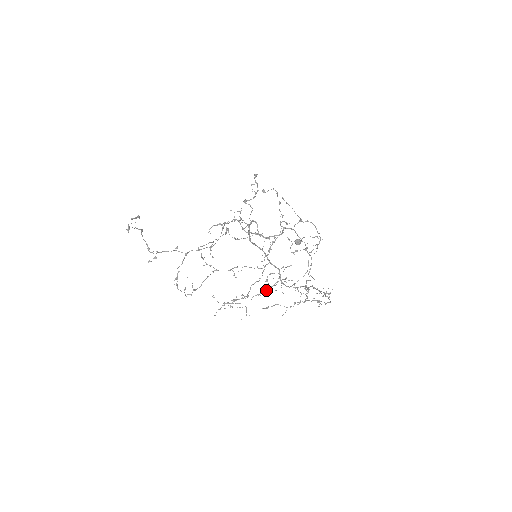
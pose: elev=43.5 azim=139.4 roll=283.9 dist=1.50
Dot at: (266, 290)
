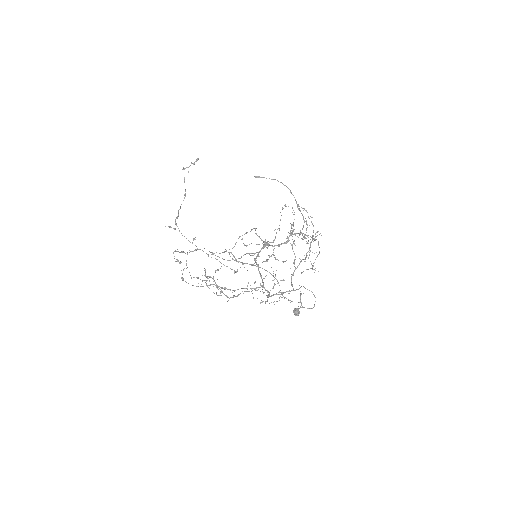
Dot at: (253, 264)
